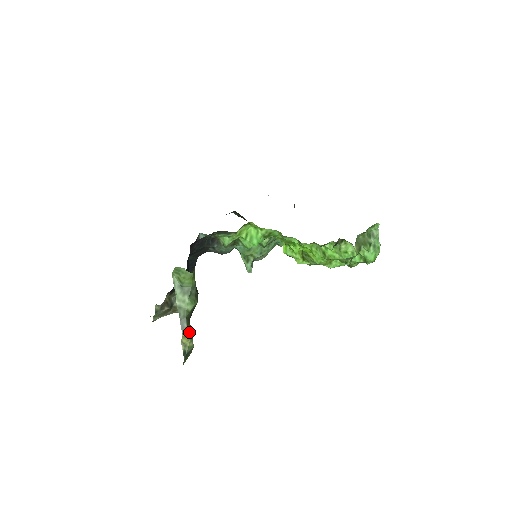
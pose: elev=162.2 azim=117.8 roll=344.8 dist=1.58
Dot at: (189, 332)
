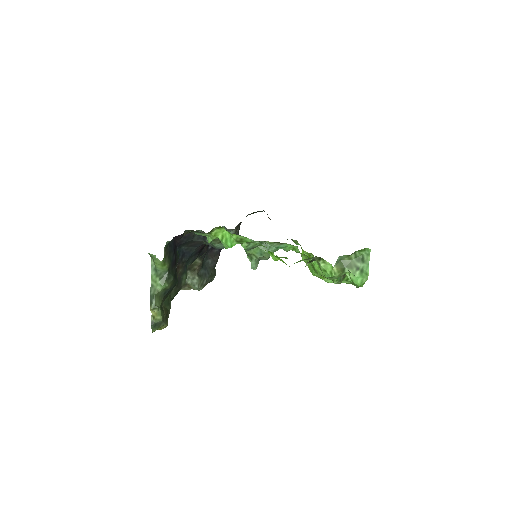
Dot at: (155, 307)
